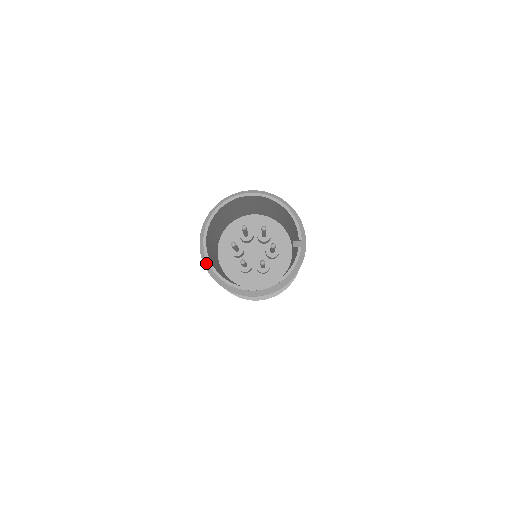
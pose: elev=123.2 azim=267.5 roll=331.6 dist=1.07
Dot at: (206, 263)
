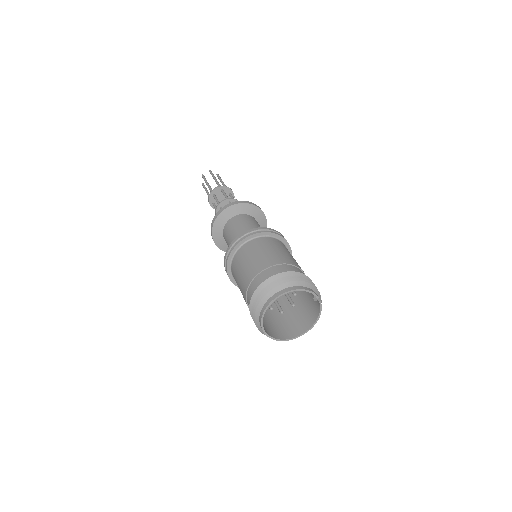
Dot at: occluded
